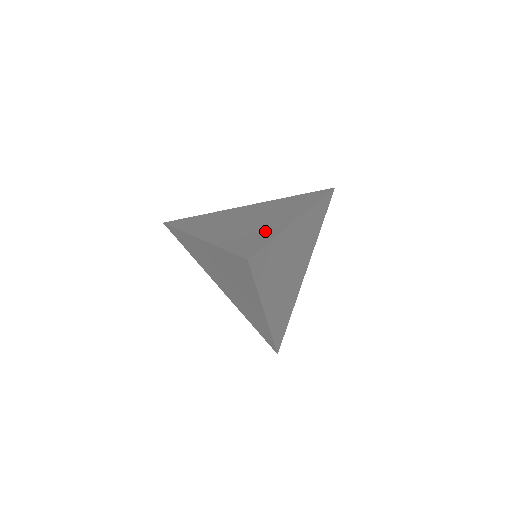
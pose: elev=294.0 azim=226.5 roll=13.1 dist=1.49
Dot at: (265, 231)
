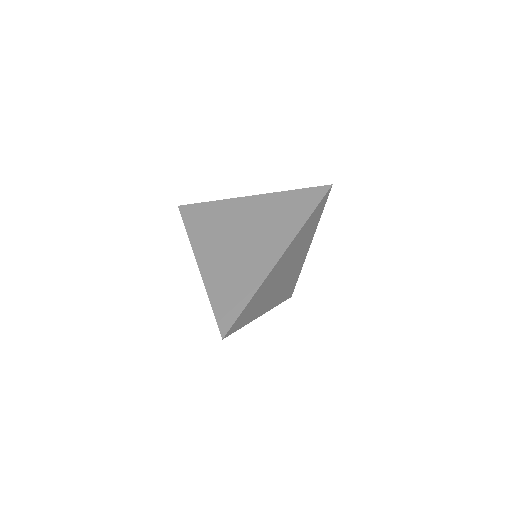
Dot at: (246, 281)
